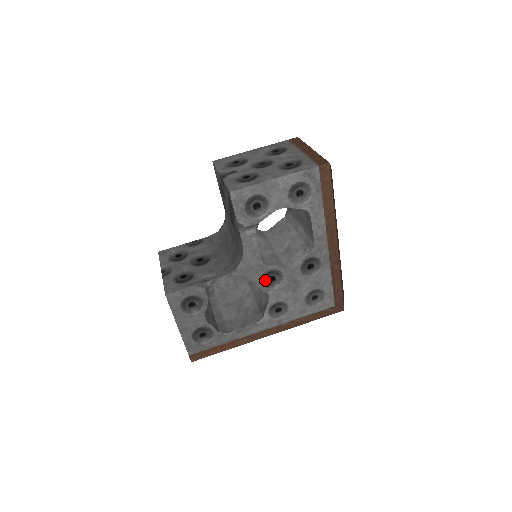
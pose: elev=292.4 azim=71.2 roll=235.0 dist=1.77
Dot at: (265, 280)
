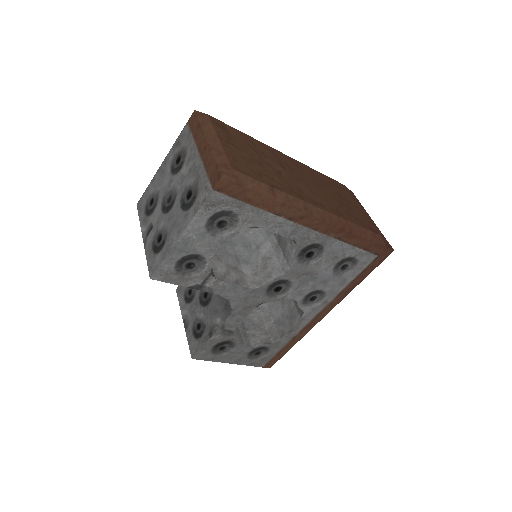
Dot at: (272, 294)
